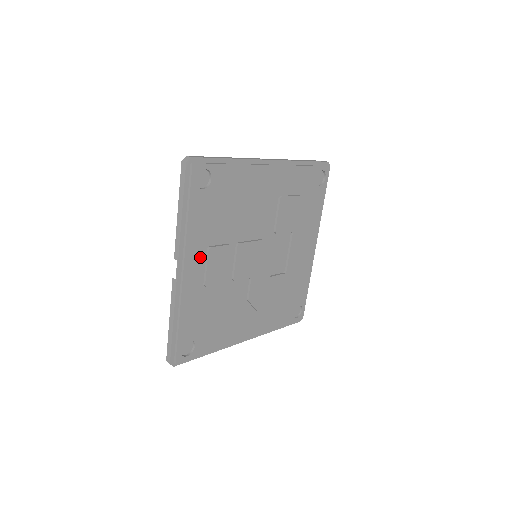
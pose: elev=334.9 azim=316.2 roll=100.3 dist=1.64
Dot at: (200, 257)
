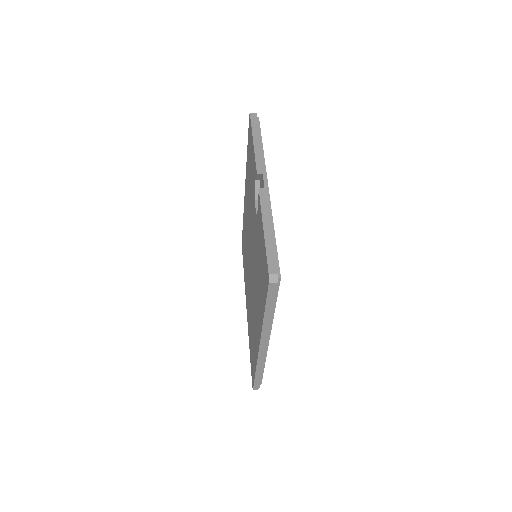
Dot at: occluded
